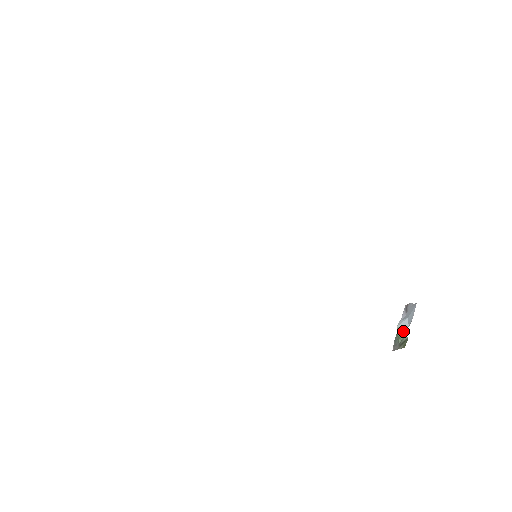
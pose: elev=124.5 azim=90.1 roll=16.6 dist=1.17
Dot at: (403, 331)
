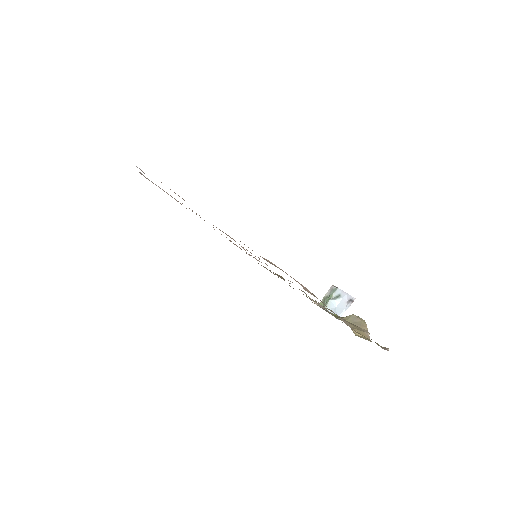
Dot at: (326, 305)
